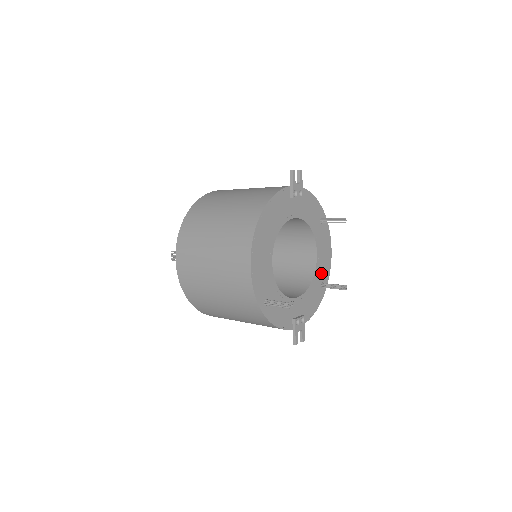
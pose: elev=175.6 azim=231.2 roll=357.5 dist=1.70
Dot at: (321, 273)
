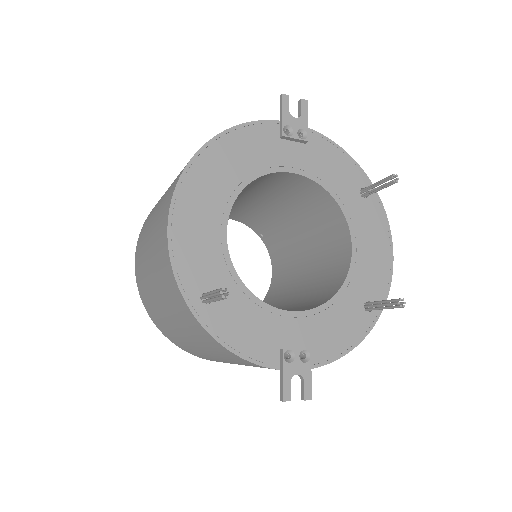
Dot at: (364, 283)
